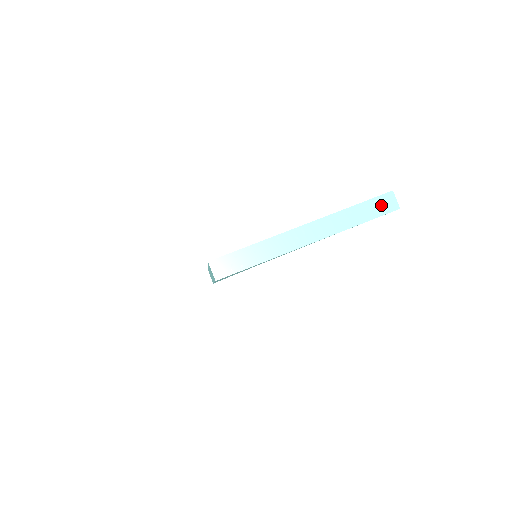
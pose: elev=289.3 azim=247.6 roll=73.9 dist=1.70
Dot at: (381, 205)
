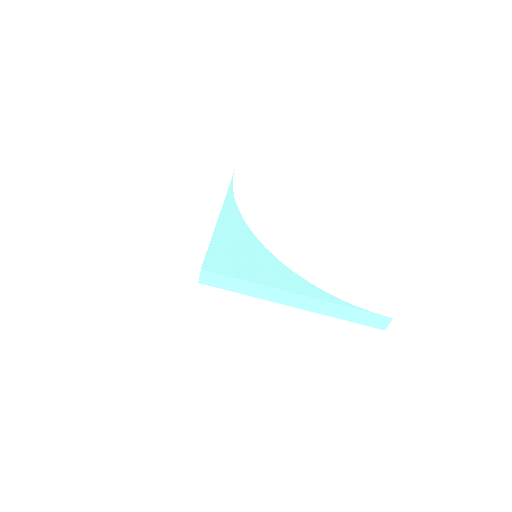
Dot at: (373, 320)
